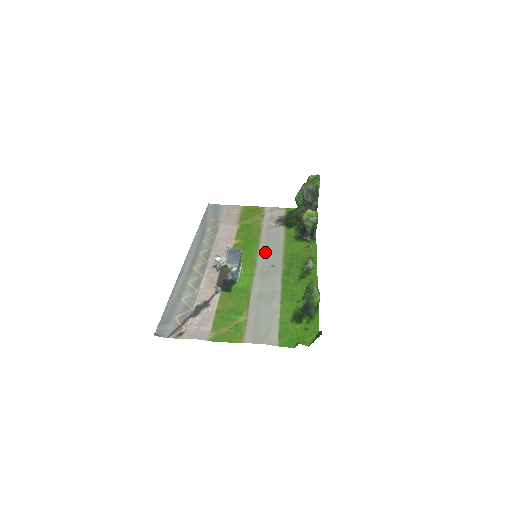
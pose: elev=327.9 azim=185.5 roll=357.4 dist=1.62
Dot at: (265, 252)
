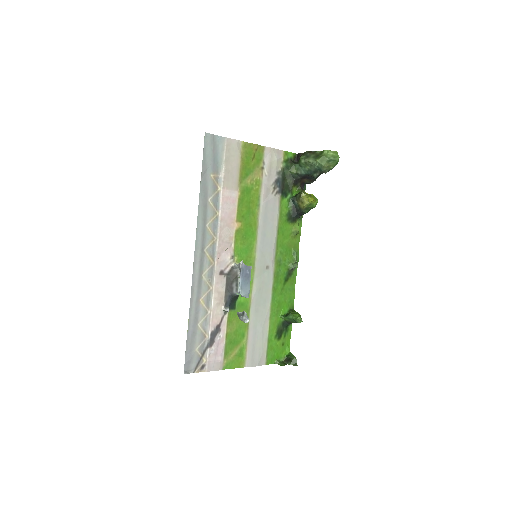
Dot at: (262, 246)
